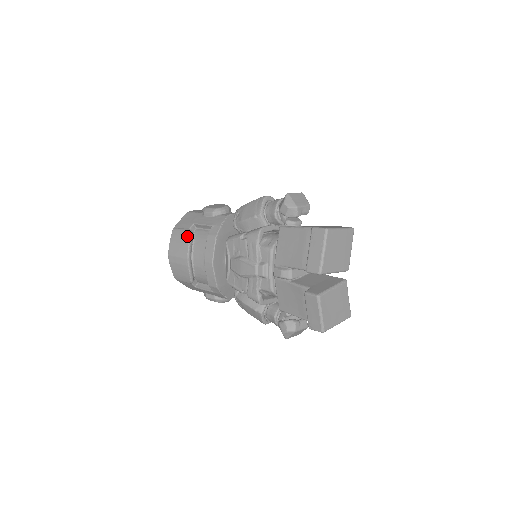
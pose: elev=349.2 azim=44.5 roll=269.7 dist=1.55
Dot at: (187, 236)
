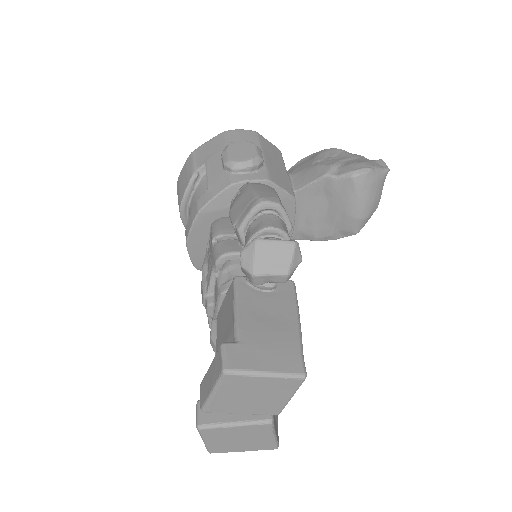
Dot at: (188, 180)
